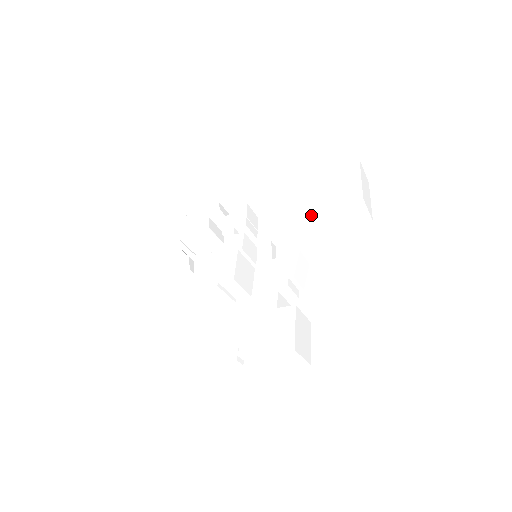
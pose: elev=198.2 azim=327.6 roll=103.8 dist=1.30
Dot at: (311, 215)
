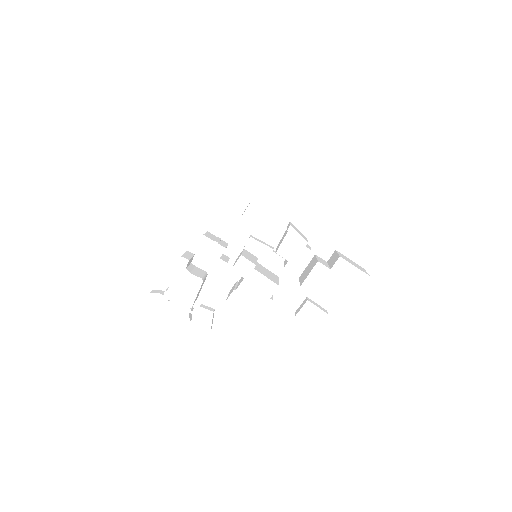
Dot at: (269, 197)
